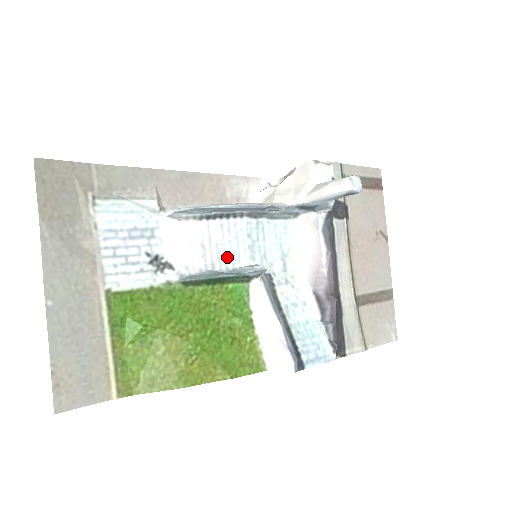
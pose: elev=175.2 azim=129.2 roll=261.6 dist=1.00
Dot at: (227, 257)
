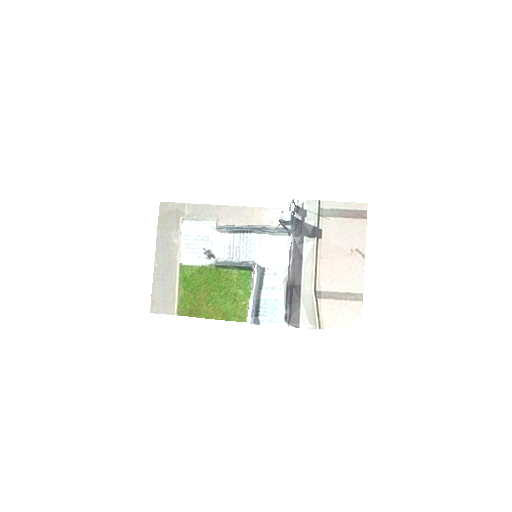
Dot at: (240, 255)
